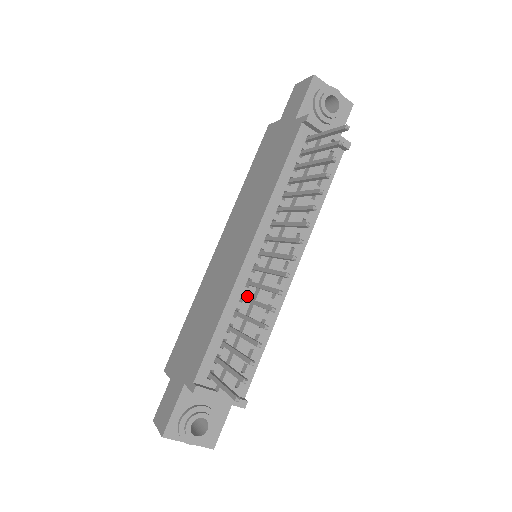
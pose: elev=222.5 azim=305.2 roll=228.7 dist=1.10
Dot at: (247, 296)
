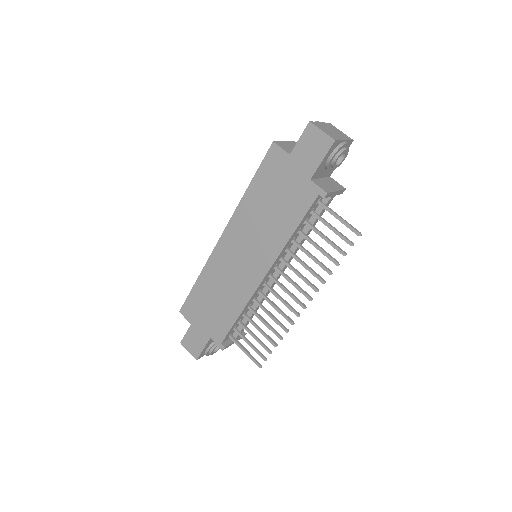
Dot at: (256, 297)
